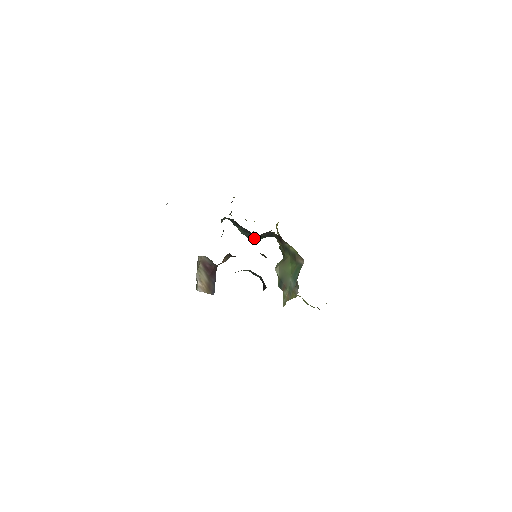
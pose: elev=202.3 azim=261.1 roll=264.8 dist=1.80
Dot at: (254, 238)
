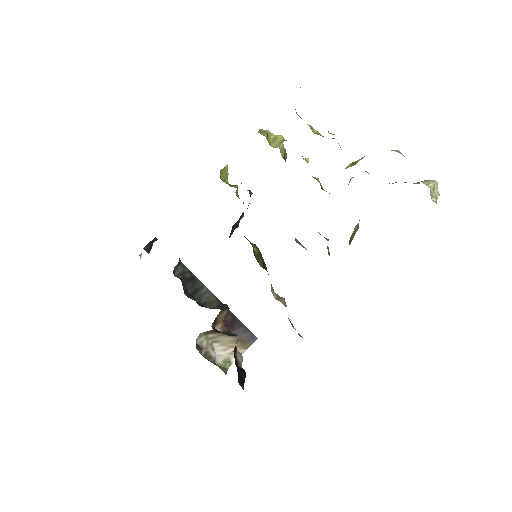
Dot at: (235, 228)
